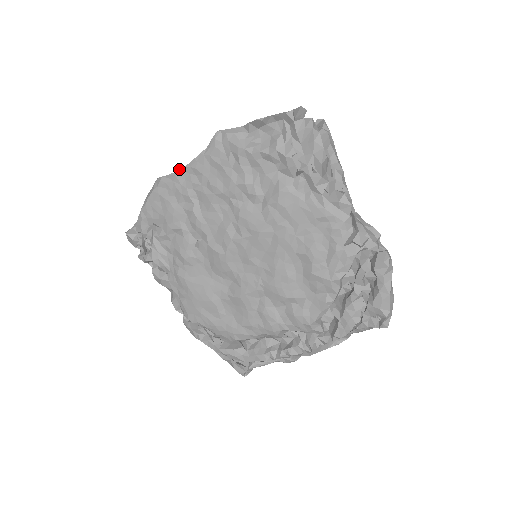
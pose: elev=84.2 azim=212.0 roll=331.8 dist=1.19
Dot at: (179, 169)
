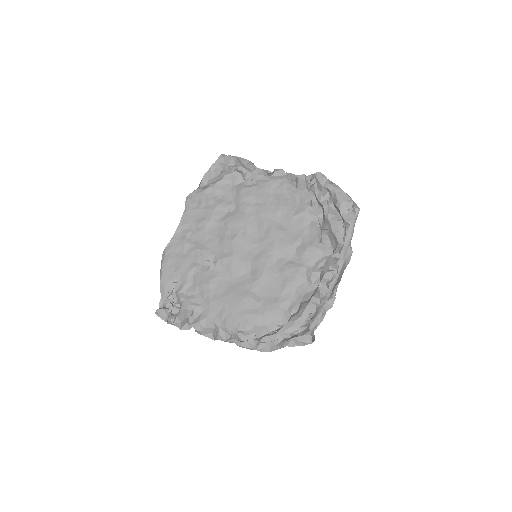
Dot at: (174, 233)
